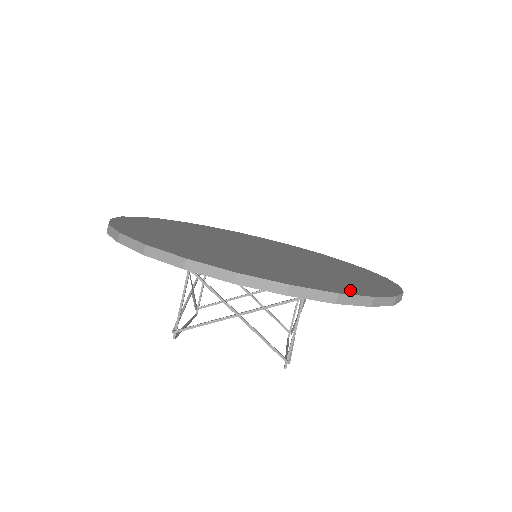
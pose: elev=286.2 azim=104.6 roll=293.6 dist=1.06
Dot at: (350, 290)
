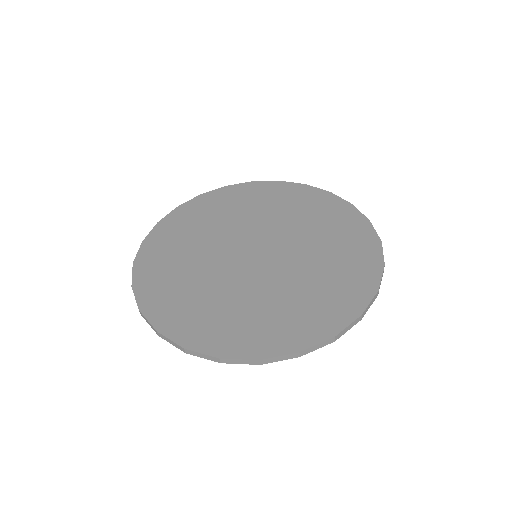
Dot at: (370, 271)
